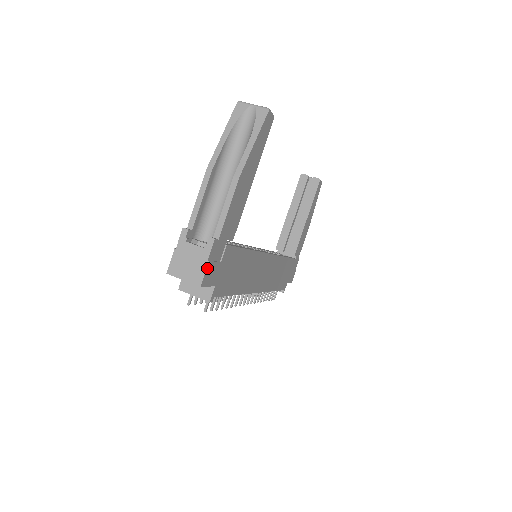
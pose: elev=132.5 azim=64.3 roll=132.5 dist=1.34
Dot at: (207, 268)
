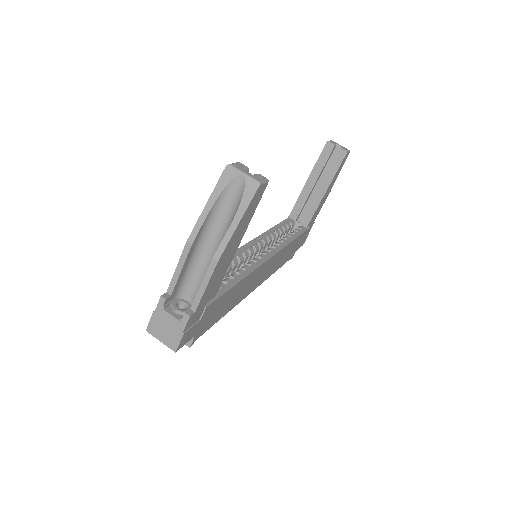
Dot at: (182, 338)
